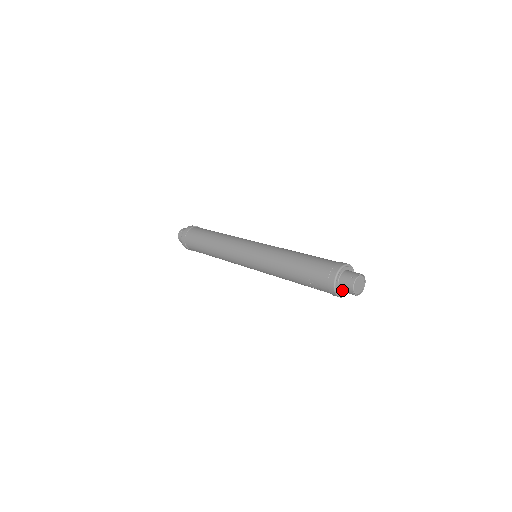
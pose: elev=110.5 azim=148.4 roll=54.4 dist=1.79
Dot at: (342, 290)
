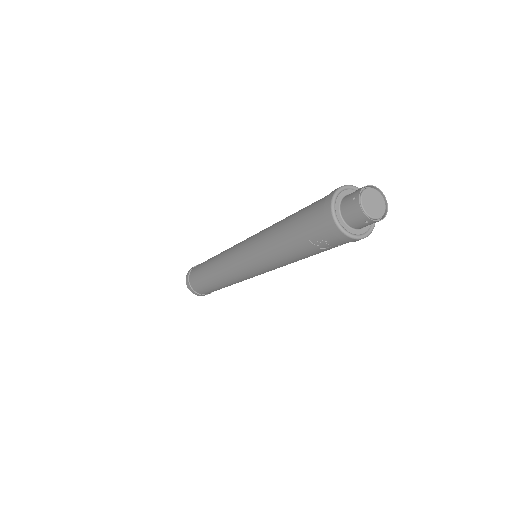
Dot at: (355, 226)
